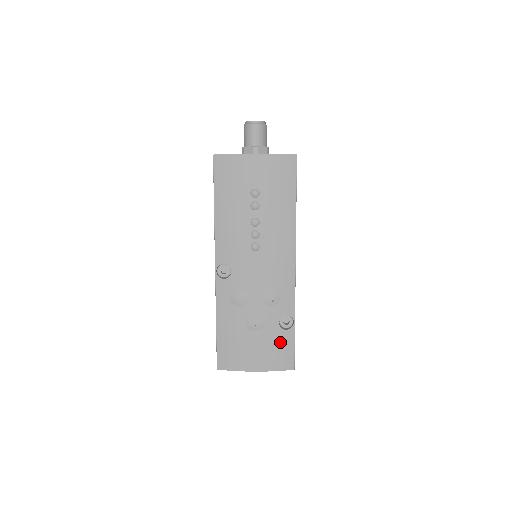
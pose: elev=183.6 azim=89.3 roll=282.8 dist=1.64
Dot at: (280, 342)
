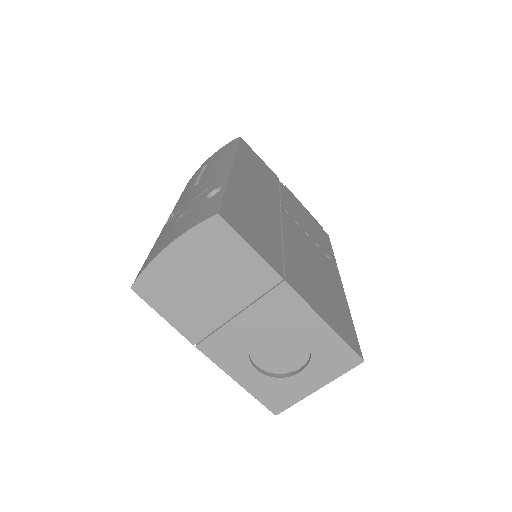
Dot at: (203, 207)
